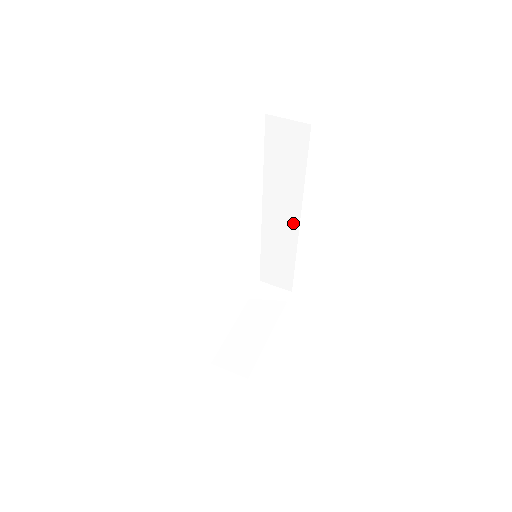
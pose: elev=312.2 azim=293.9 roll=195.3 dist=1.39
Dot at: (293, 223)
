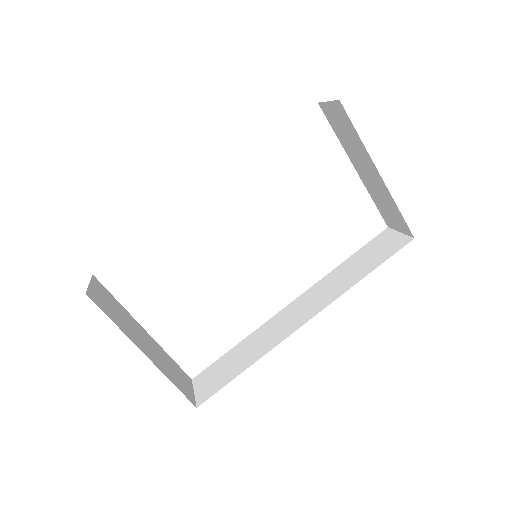
Dot at: (300, 322)
